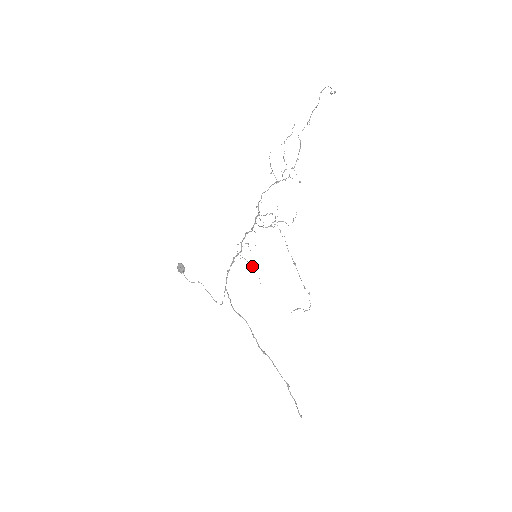
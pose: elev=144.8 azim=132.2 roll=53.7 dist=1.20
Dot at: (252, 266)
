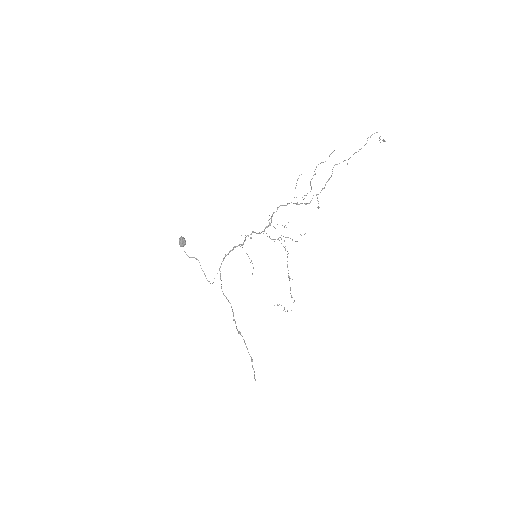
Dot at: (249, 258)
